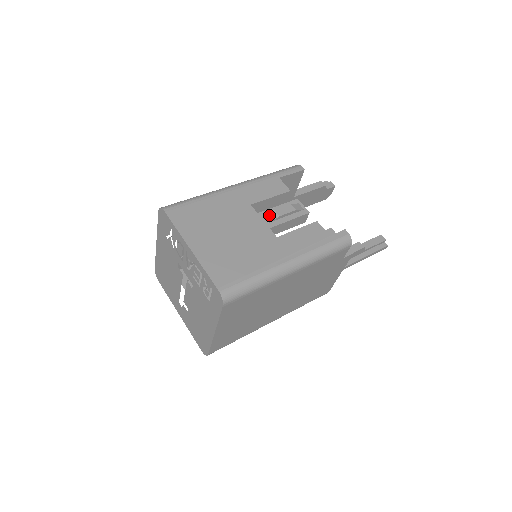
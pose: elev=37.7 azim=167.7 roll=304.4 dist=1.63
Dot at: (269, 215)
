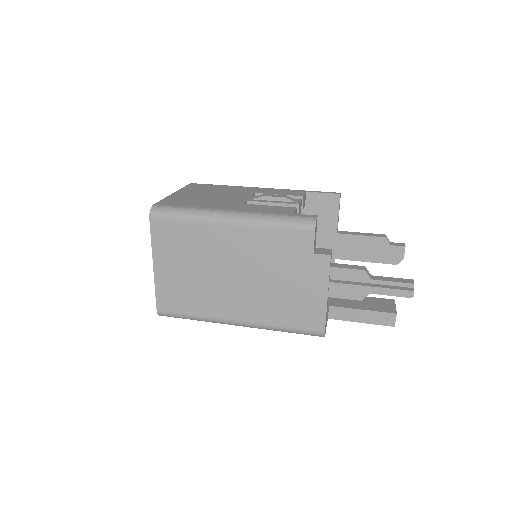
Dot at: (258, 196)
